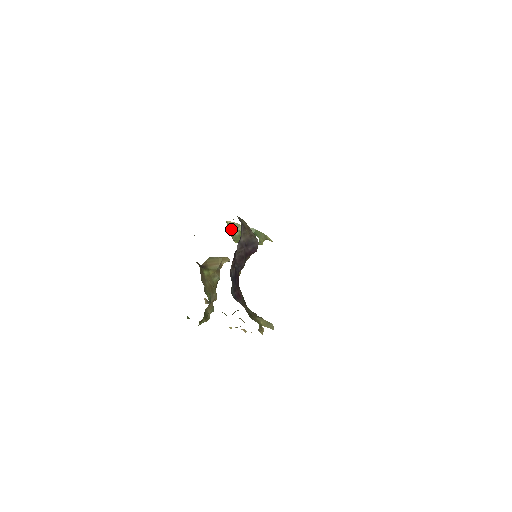
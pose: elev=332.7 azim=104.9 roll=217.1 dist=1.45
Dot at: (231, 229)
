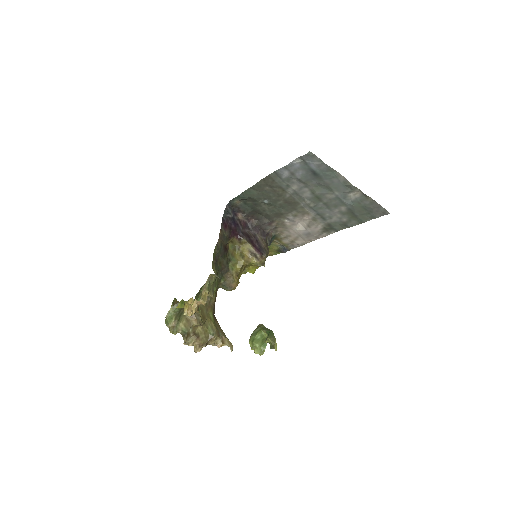
Dot at: occluded
